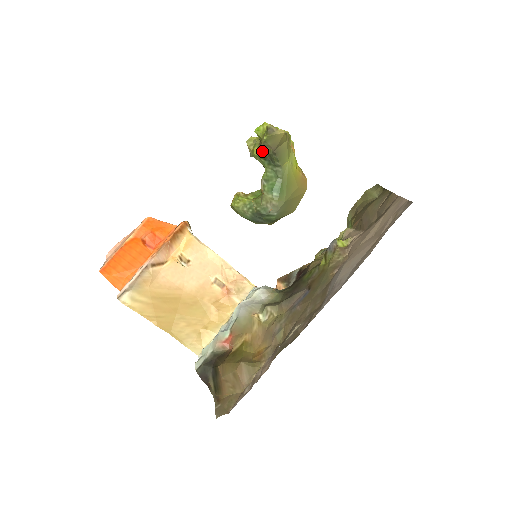
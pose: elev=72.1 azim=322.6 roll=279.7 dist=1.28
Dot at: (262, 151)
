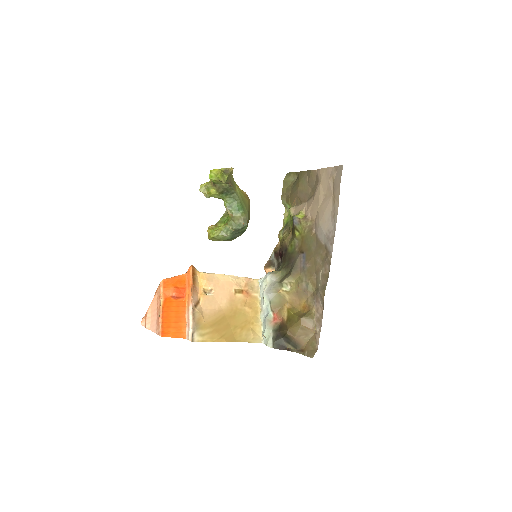
Dot at: (219, 189)
